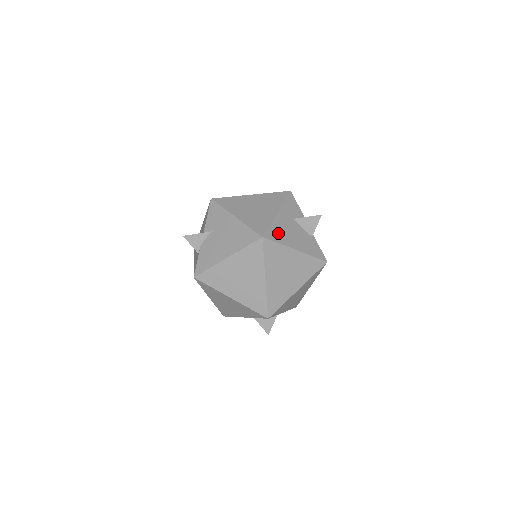
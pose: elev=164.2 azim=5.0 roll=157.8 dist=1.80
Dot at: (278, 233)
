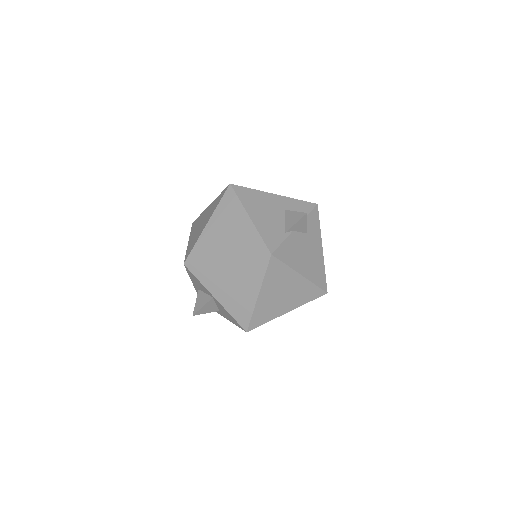
Dot at: (250, 197)
